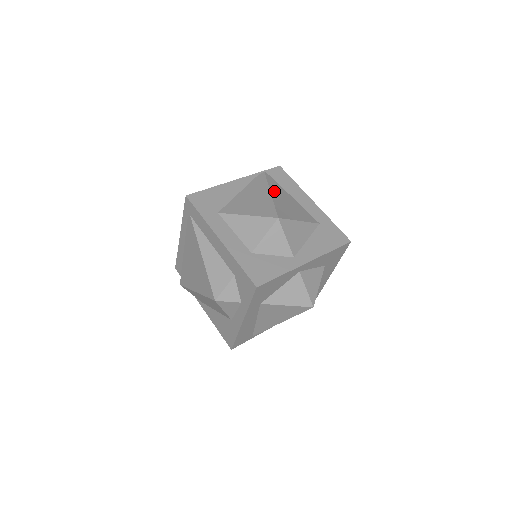
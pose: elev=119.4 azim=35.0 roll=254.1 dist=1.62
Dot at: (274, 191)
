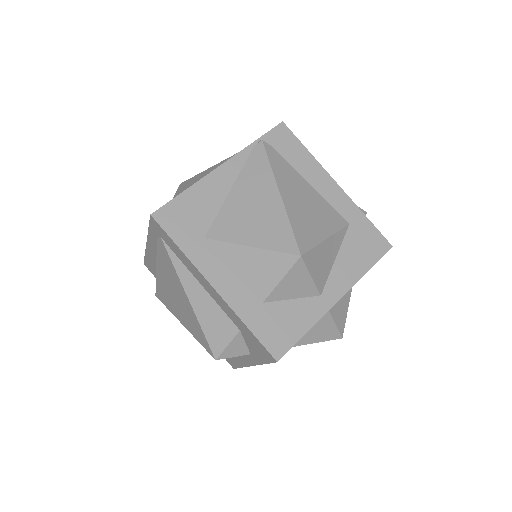
Dot at: (283, 185)
